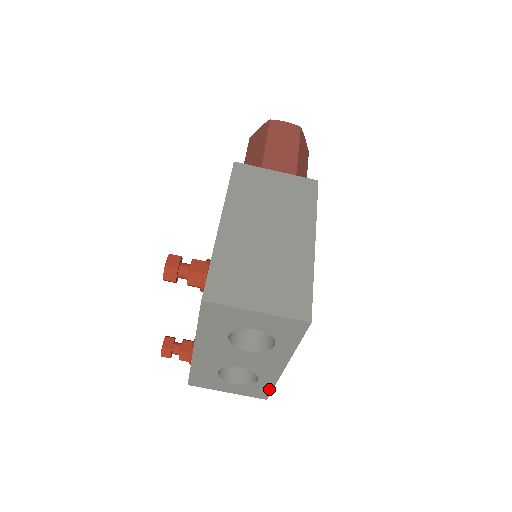
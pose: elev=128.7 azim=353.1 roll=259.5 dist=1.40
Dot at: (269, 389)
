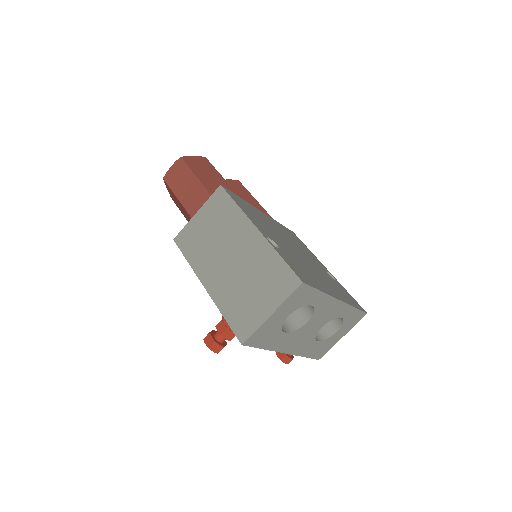
Dot at: (356, 311)
